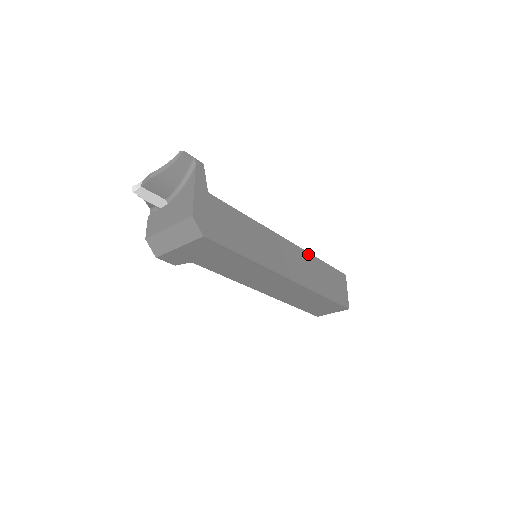
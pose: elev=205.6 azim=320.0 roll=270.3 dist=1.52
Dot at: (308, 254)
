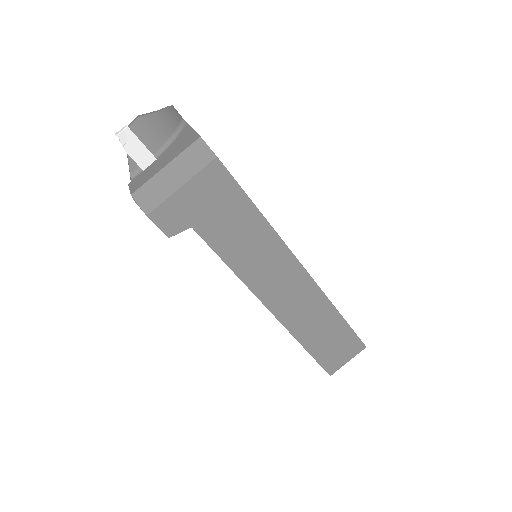
Dot at: occluded
